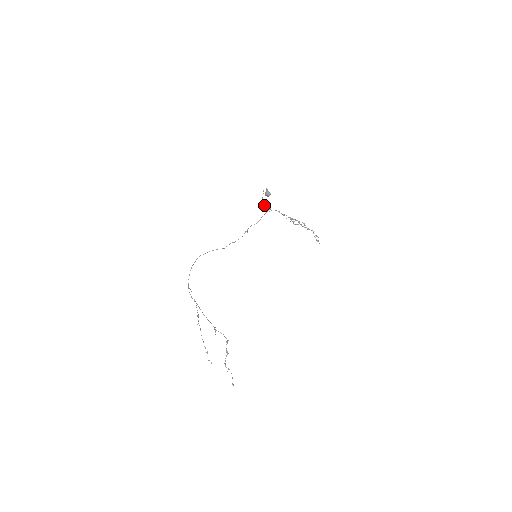
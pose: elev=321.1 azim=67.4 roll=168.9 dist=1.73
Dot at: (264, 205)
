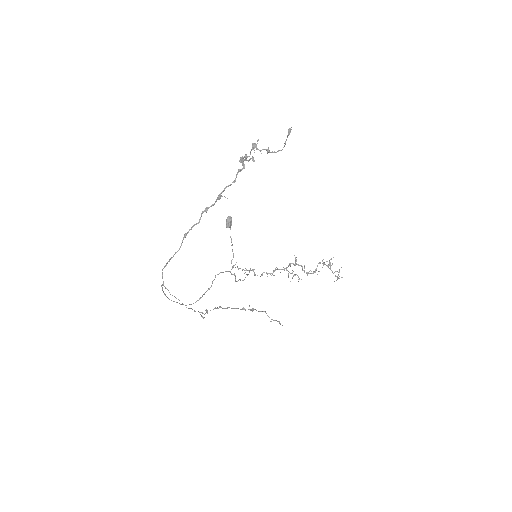
Dot at: (242, 269)
